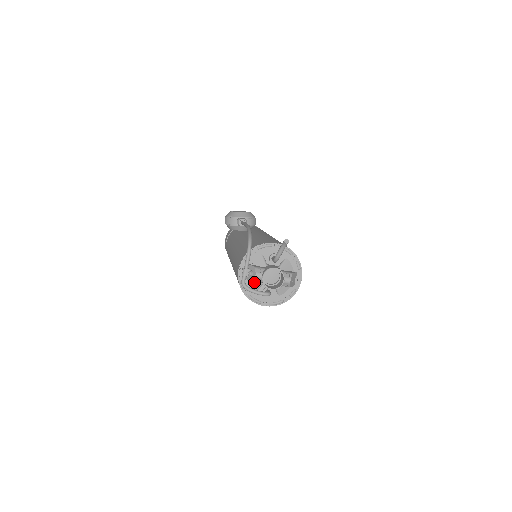
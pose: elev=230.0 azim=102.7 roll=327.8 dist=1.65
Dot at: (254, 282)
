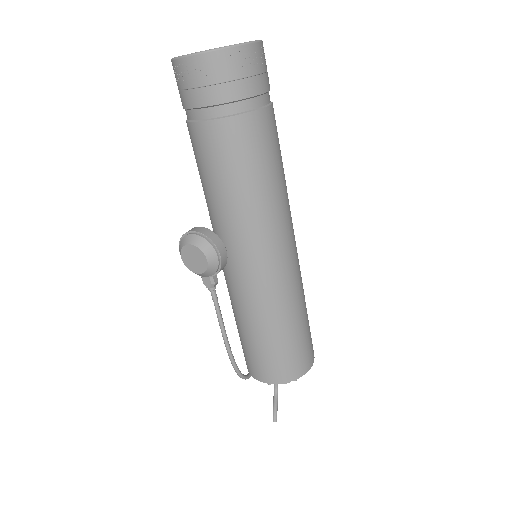
Dot at: occluded
